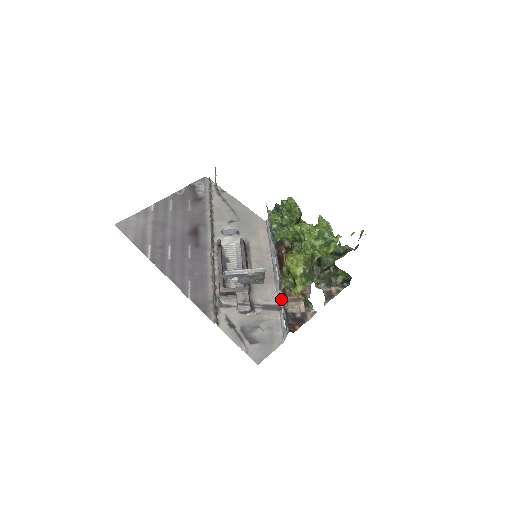
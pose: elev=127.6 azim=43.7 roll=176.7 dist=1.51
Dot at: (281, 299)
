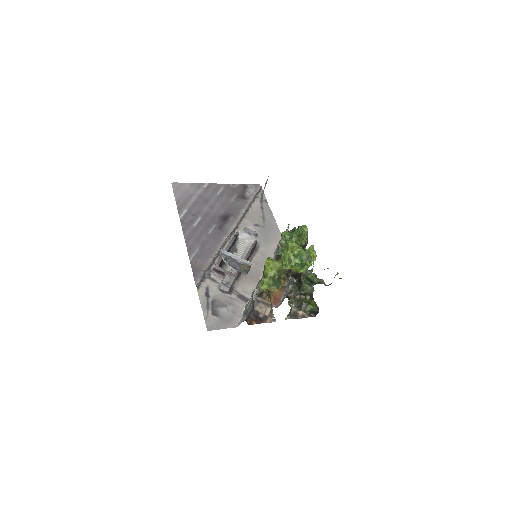
Dot at: (252, 293)
